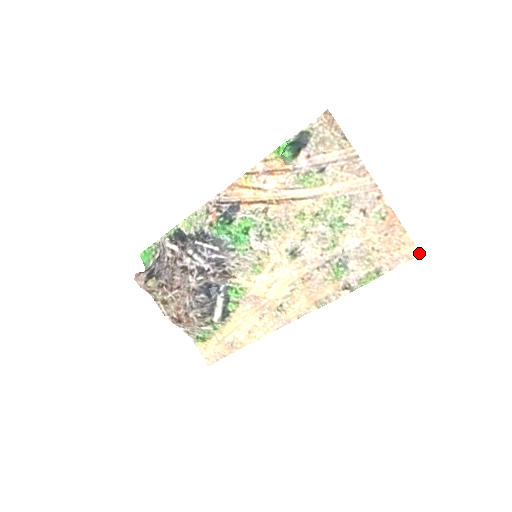
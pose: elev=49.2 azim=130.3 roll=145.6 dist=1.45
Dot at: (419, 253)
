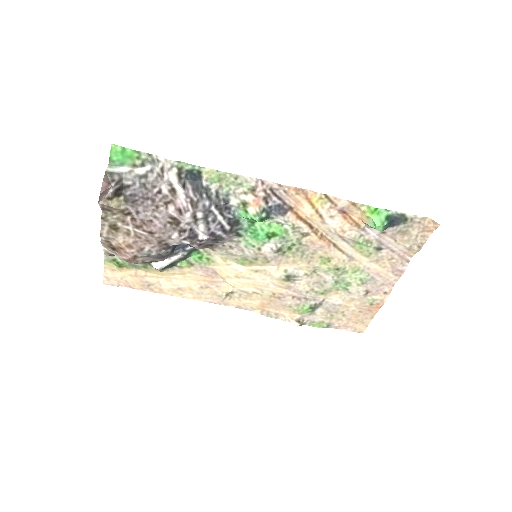
Dot at: (363, 332)
